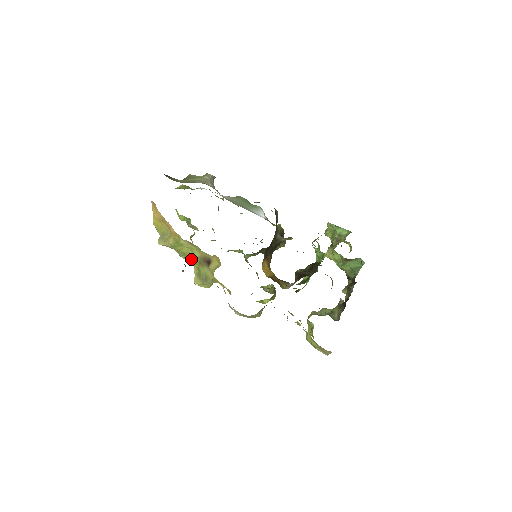
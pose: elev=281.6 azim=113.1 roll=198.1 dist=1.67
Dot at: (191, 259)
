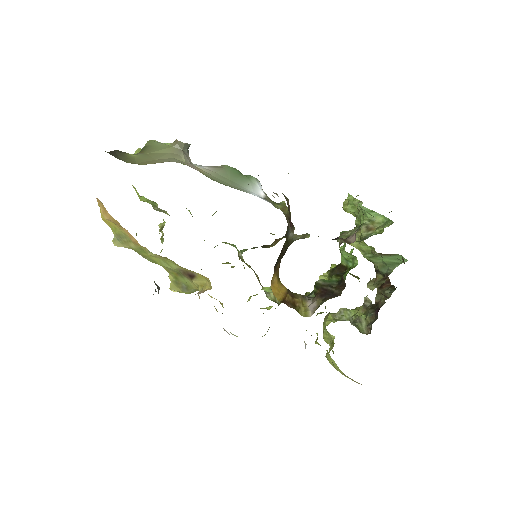
Dot at: (164, 267)
